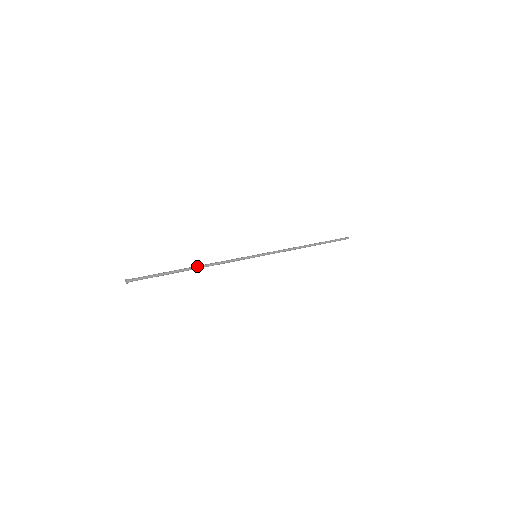
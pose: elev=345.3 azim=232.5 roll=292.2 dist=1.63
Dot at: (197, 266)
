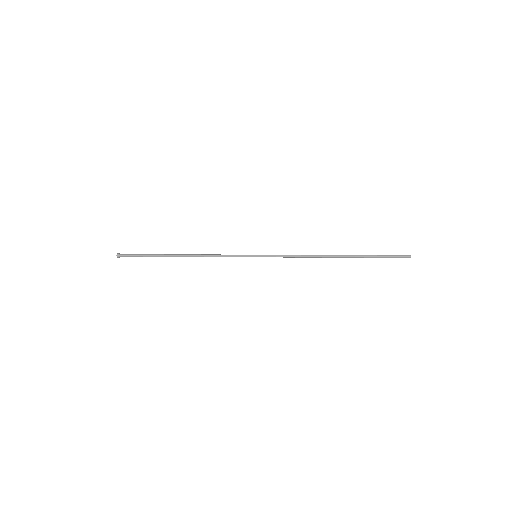
Dot at: (184, 255)
